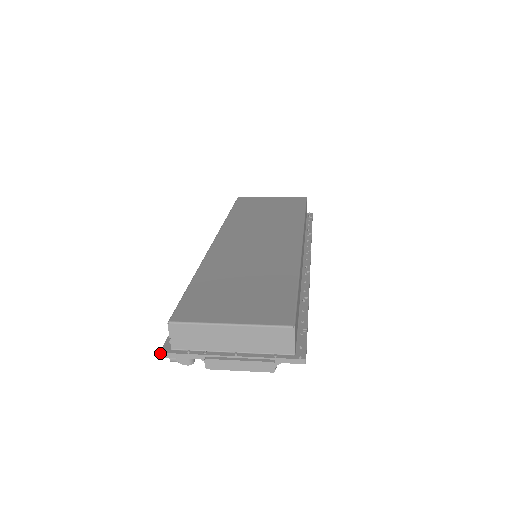
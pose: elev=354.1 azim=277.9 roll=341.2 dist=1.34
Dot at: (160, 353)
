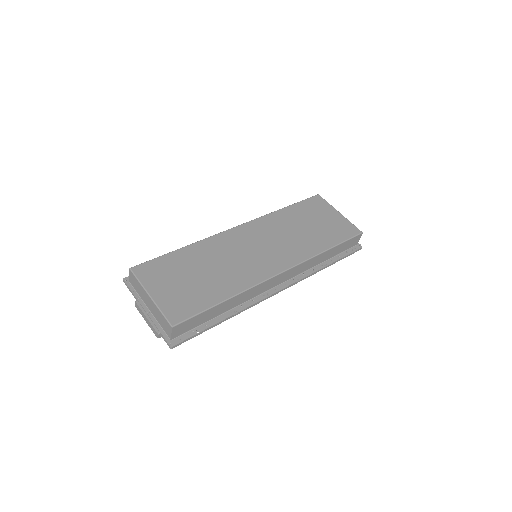
Dot at: (123, 279)
